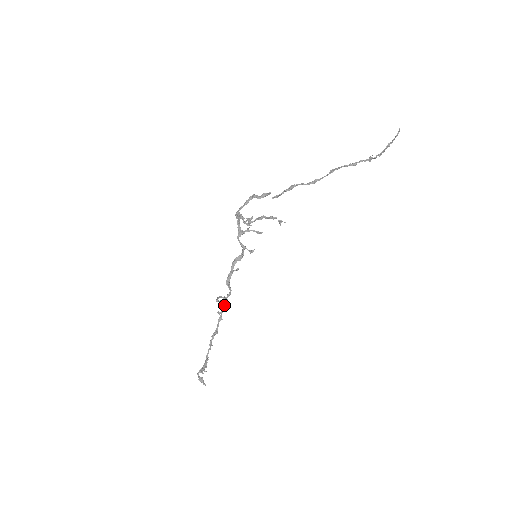
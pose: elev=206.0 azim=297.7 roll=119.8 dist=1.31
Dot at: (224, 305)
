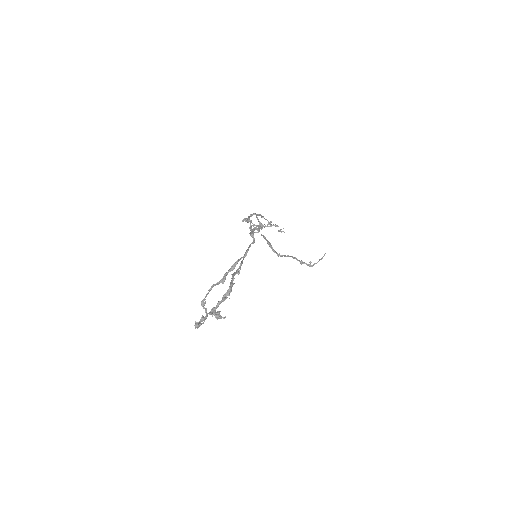
Dot at: (248, 249)
